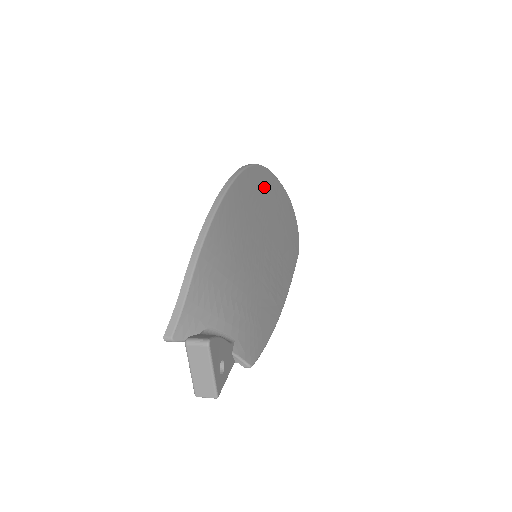
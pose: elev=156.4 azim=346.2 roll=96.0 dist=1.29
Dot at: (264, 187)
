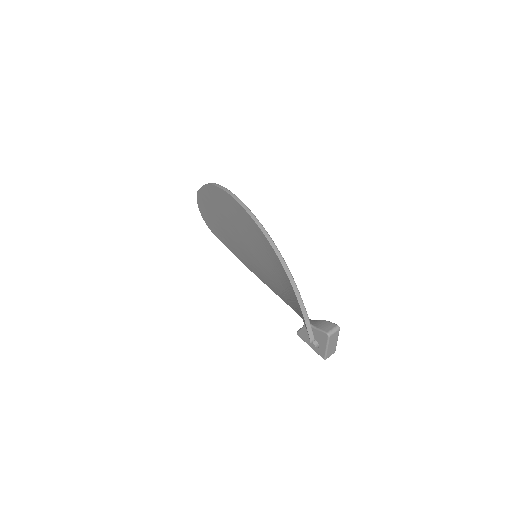
Dot at: occluded
